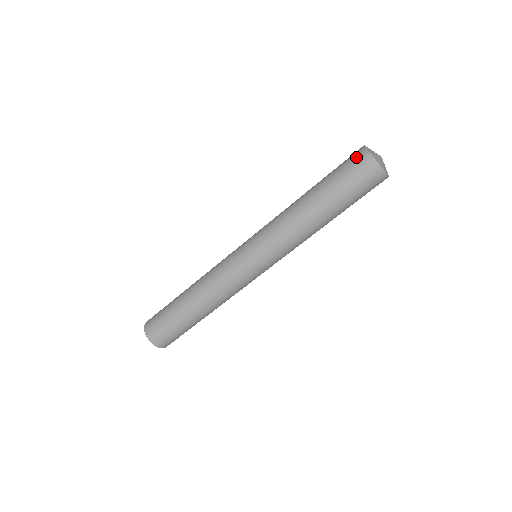
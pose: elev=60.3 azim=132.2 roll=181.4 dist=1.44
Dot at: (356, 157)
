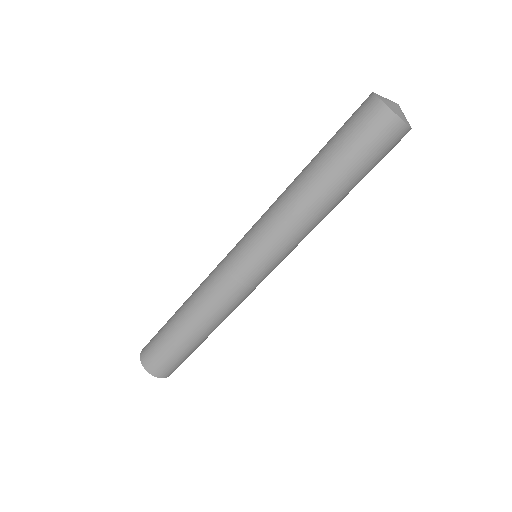
Dot at: (362, 108)
